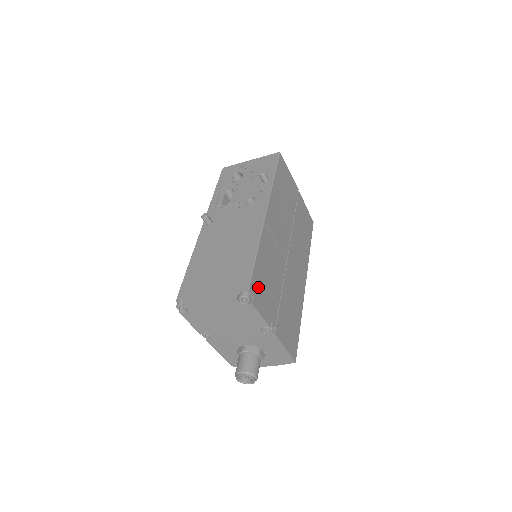
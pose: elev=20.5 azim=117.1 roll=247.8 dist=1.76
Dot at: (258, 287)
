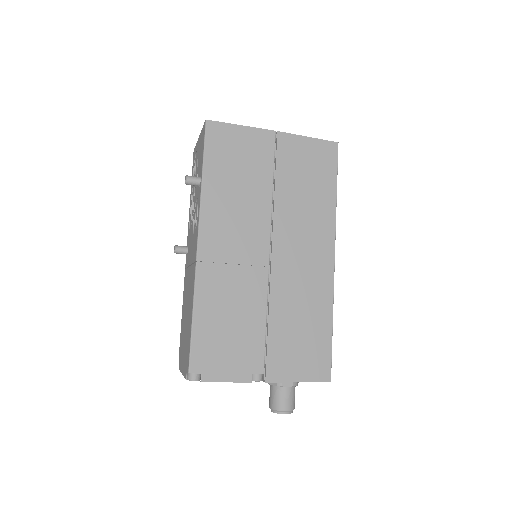
Dot at: (209, 354)
